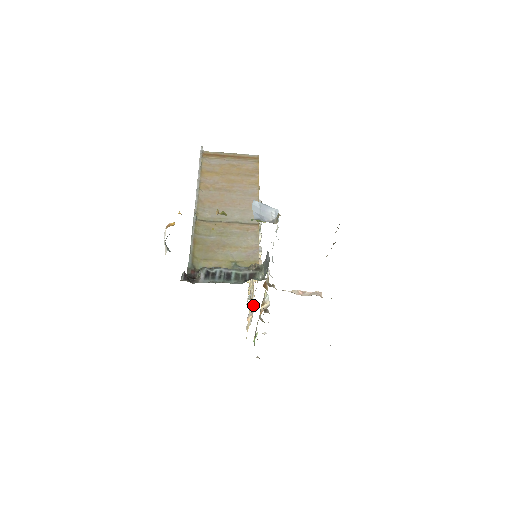
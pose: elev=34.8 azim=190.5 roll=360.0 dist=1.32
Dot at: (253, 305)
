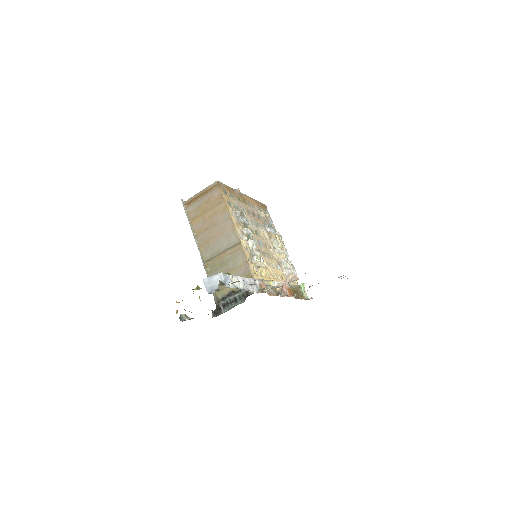
Dot at: (285, 271)
